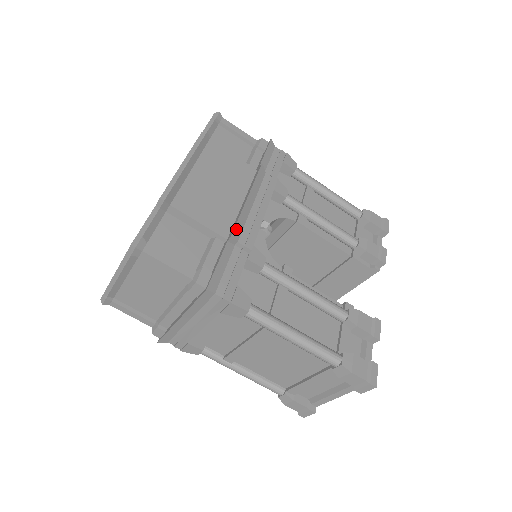
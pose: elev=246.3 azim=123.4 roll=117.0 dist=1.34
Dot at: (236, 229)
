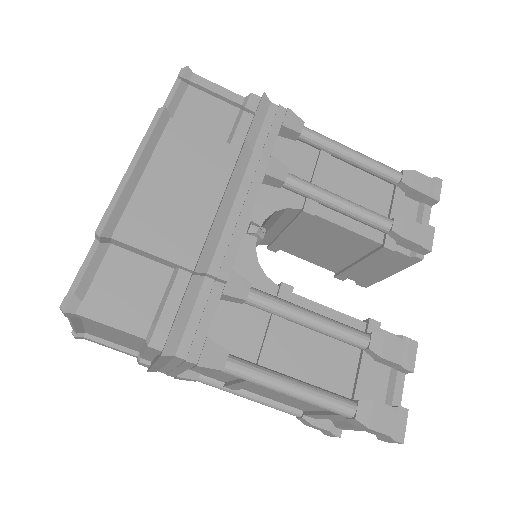
Dot at: (203, 256)
